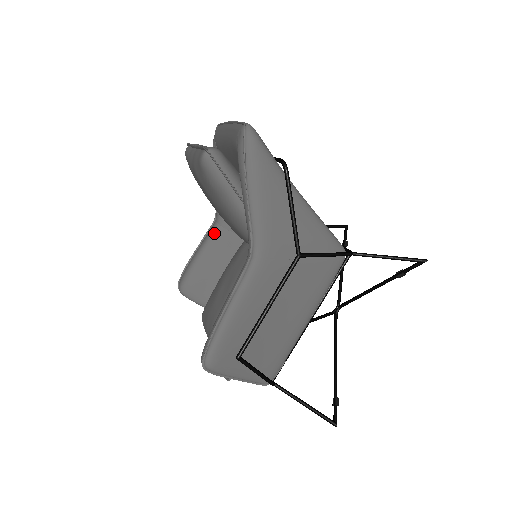
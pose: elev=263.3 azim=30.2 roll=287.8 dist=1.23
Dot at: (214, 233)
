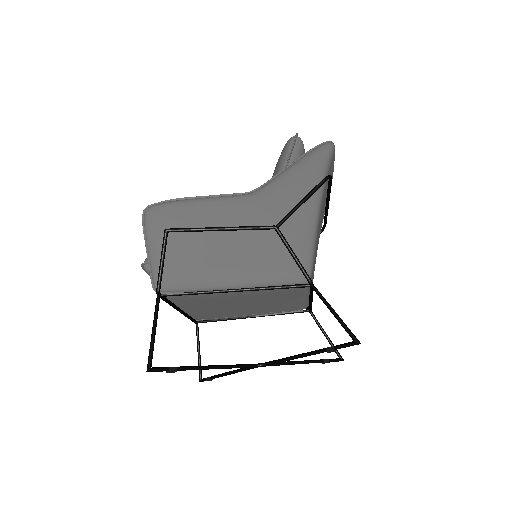
Dot at: occluded
